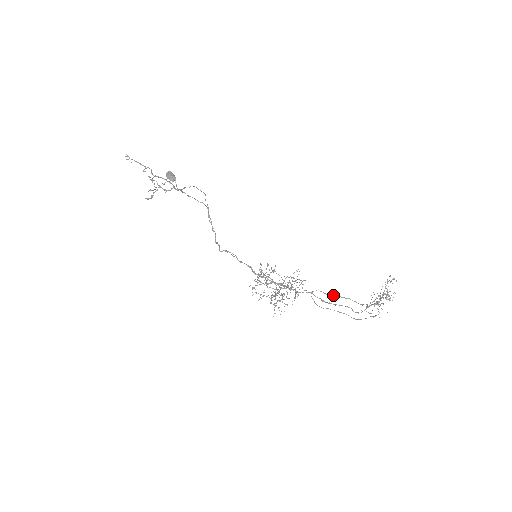
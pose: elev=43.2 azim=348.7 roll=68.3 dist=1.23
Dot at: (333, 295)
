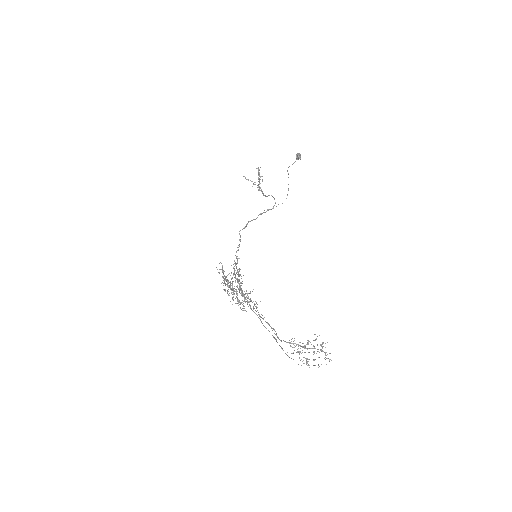
Dot at: occluded
